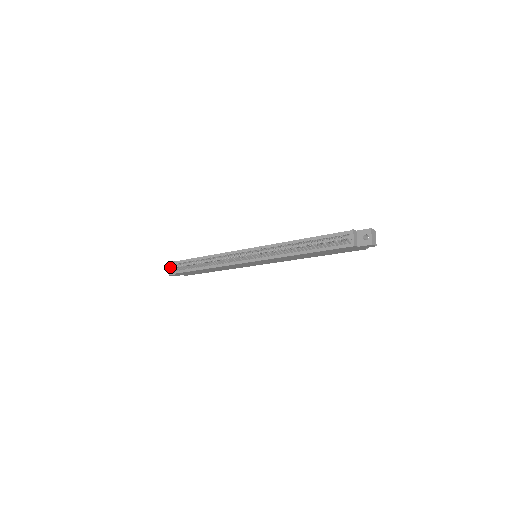
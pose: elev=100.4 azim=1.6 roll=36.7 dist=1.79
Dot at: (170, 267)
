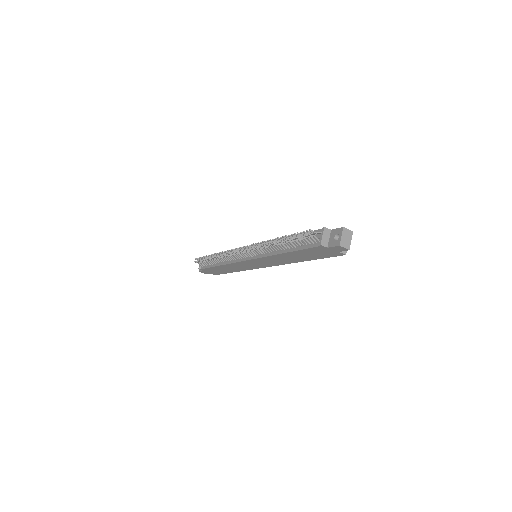
Dot at: (194, 261)
